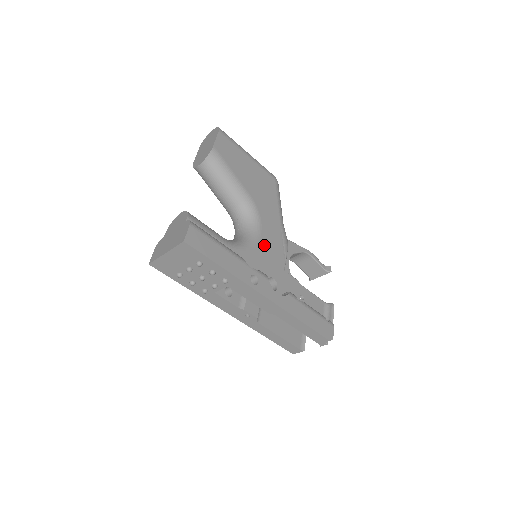
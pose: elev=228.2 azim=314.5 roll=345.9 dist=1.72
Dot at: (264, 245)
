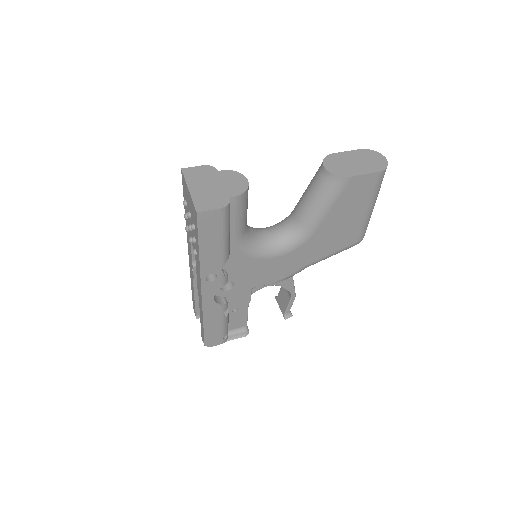
Dot at: (265, 264)
